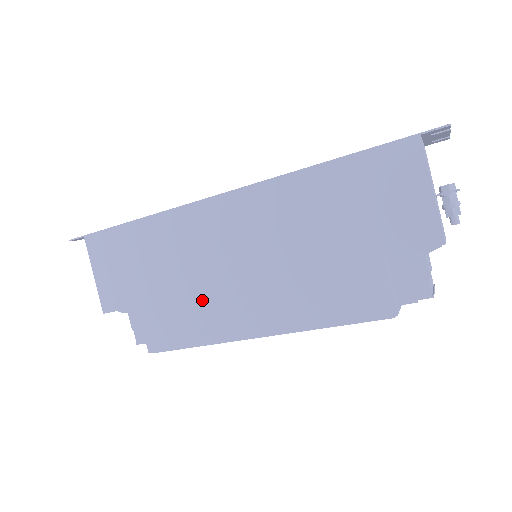
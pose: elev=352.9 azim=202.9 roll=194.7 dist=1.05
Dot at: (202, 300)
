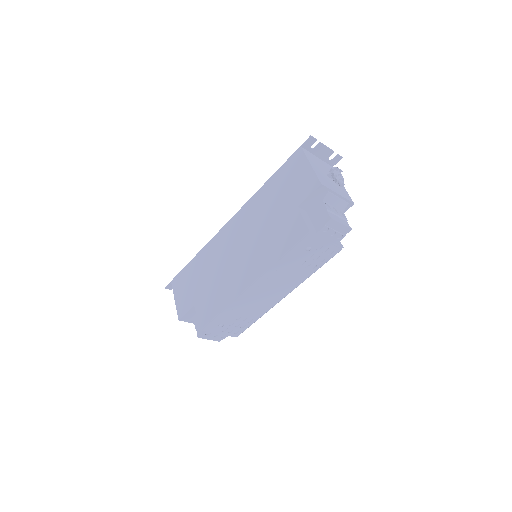
Dot at: (223, 281)
